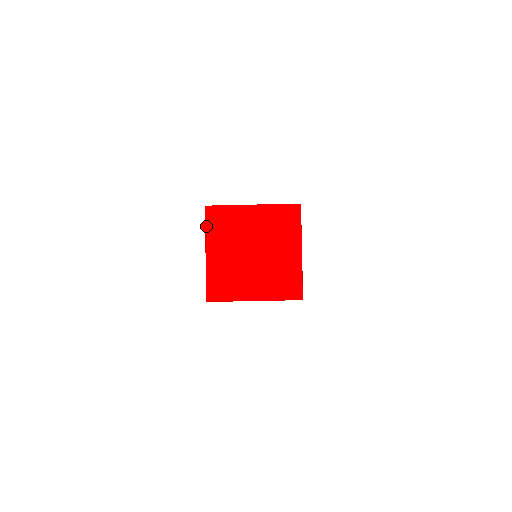
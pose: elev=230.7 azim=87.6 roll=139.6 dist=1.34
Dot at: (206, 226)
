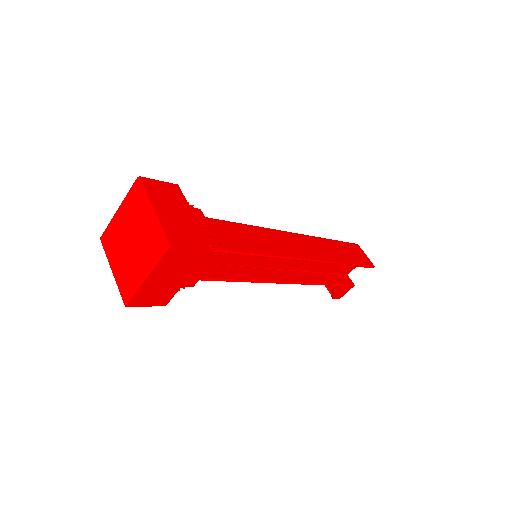
Dot at: occluded
